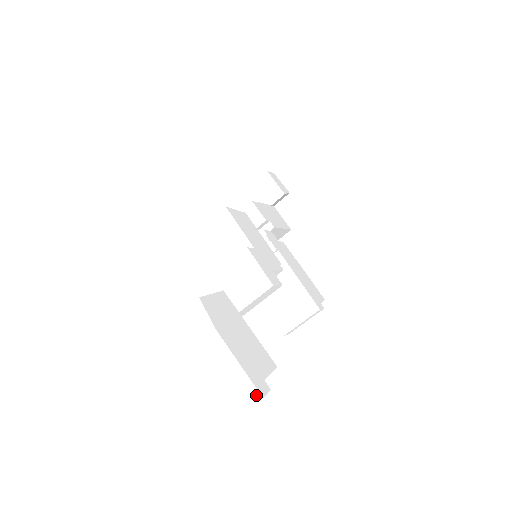
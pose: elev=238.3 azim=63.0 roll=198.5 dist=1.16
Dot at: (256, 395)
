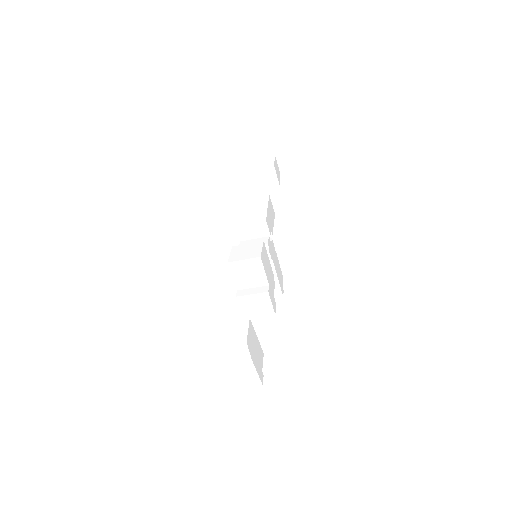
Dot at: (260, 384)
